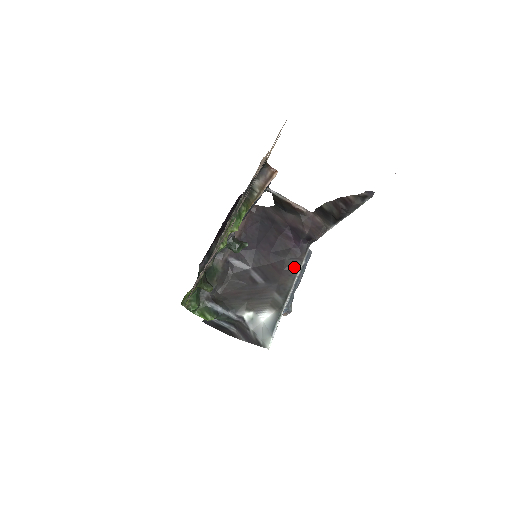
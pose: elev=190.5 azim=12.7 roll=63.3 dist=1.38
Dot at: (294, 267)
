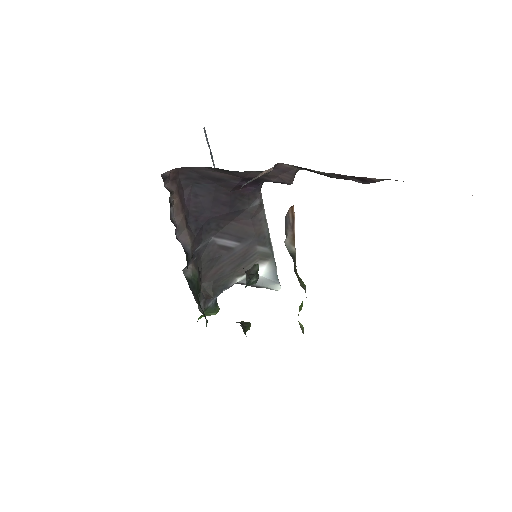
Dot at: (260, 209)
